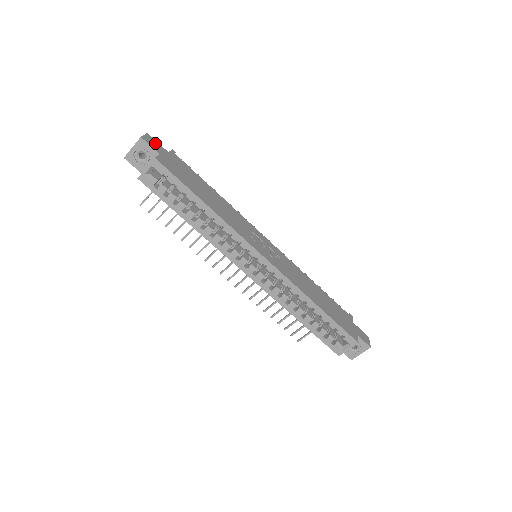
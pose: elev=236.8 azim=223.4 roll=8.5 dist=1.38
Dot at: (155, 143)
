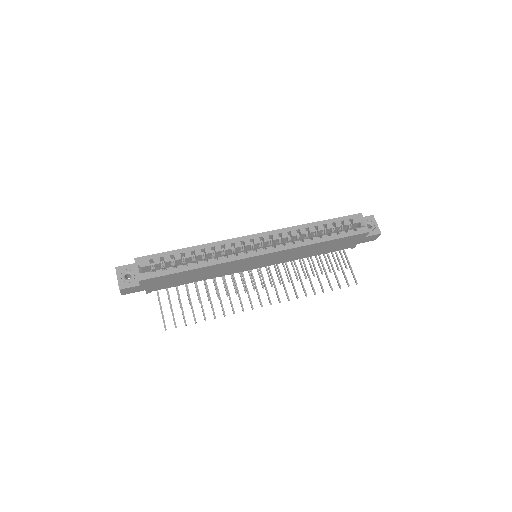
Dot at: occluded
